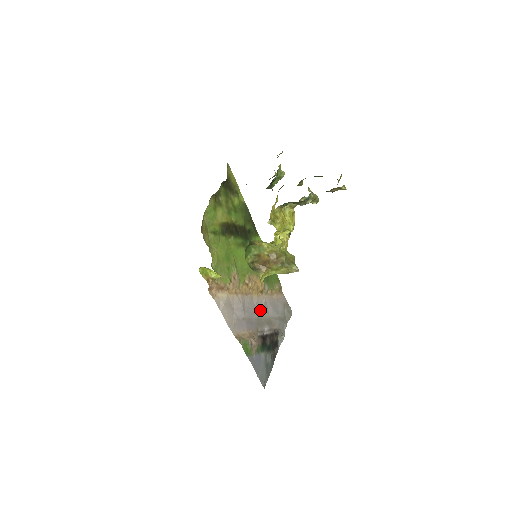
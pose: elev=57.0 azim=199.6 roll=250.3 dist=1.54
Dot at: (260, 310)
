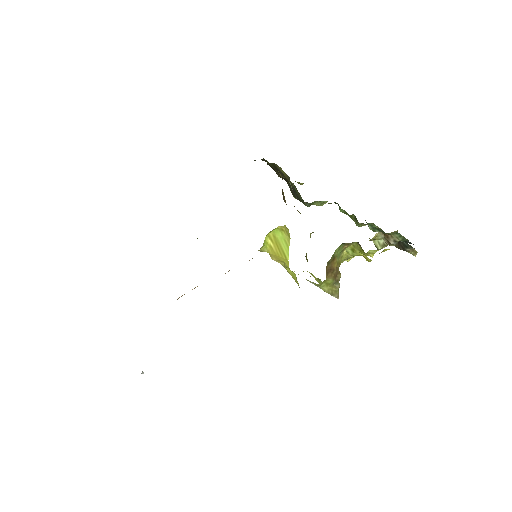
Dot at: occluded
